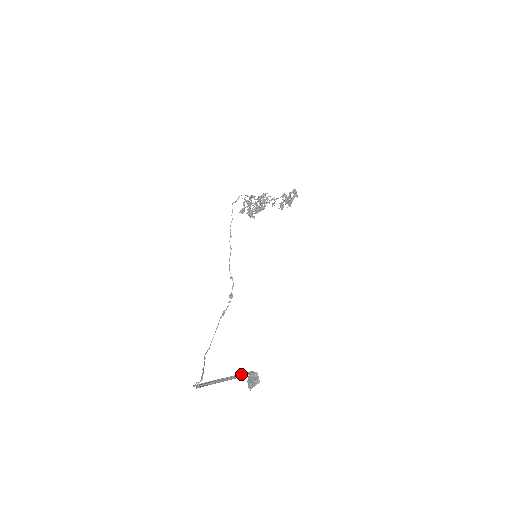
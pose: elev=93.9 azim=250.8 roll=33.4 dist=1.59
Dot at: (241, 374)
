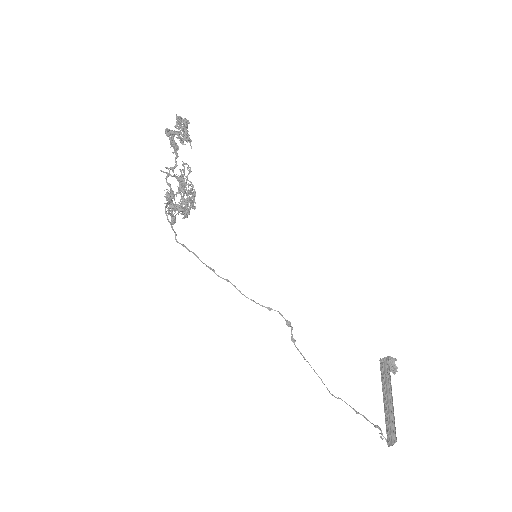
Dot at: (386, 377)
